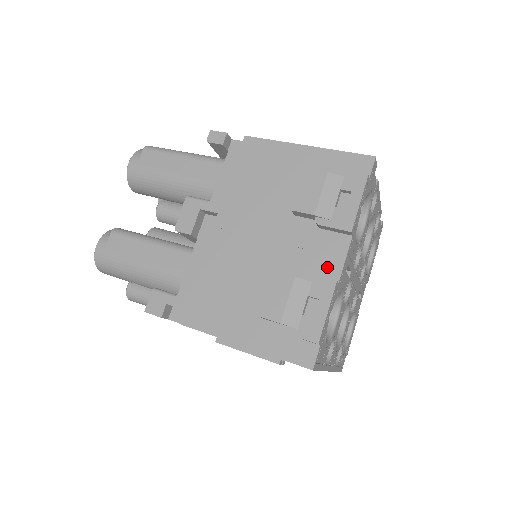
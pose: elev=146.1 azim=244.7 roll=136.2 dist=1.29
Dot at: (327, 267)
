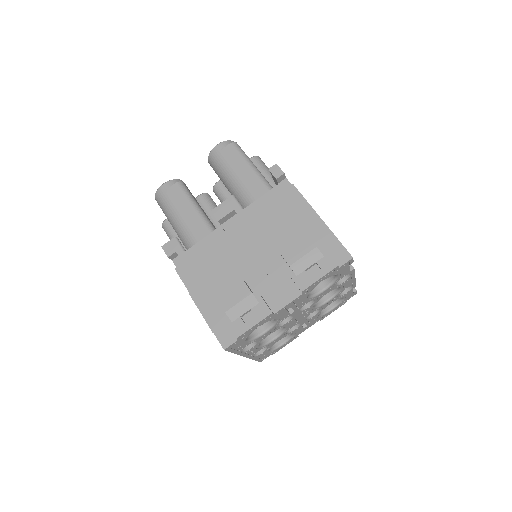
Dot at: (275, 300)
